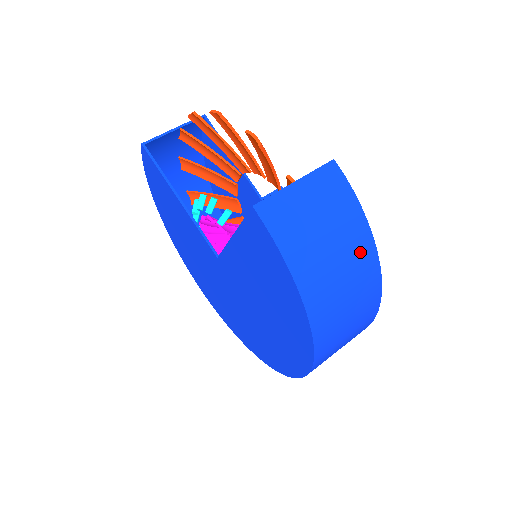
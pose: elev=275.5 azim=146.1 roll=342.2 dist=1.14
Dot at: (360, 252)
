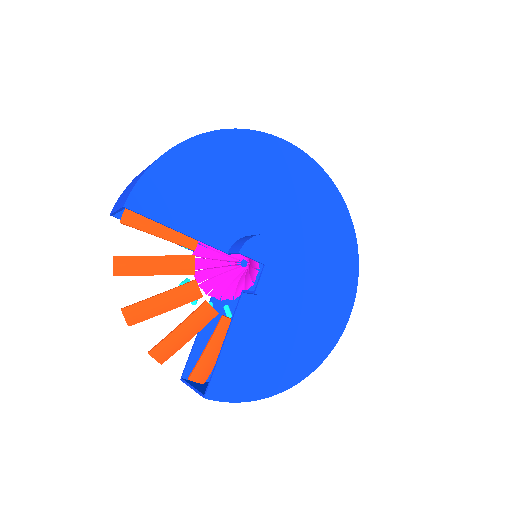
Dot at: occluded
